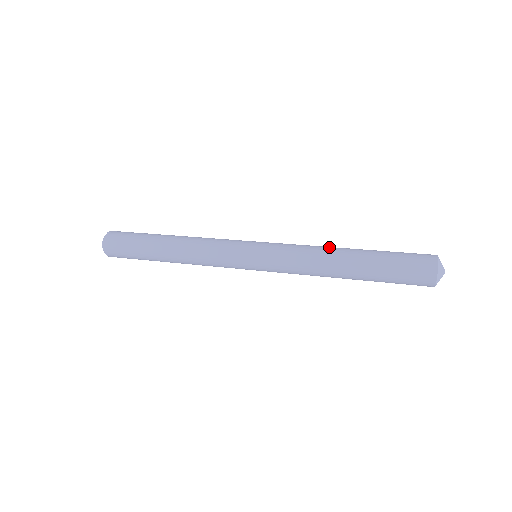
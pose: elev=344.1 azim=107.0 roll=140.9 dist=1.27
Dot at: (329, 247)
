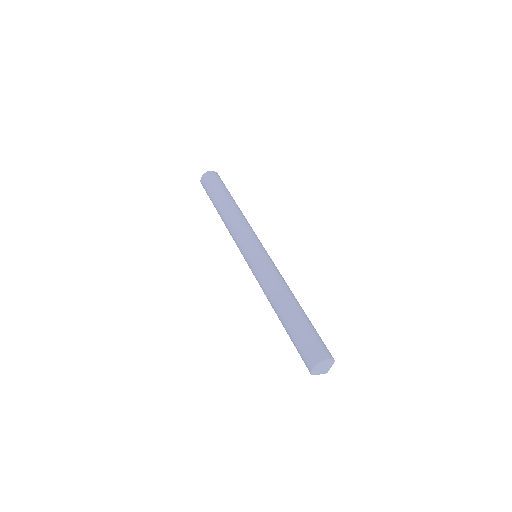
Dot at: occluded
